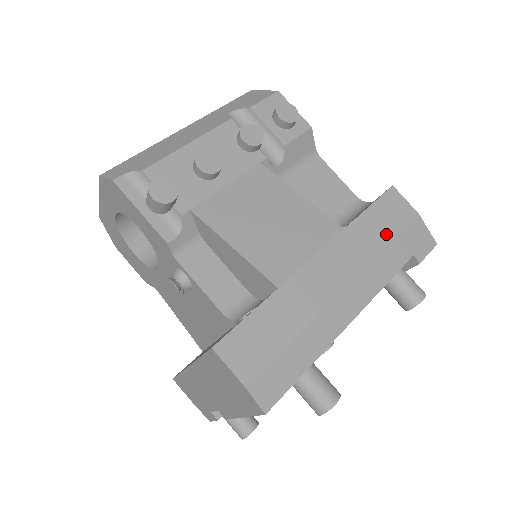
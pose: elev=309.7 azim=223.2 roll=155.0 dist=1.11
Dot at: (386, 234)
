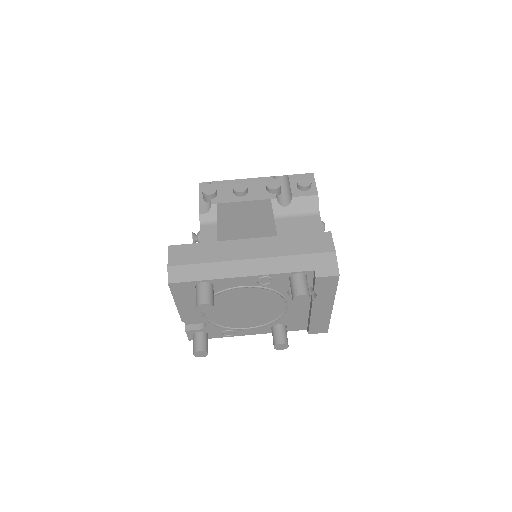
Dot at: (302, 250)
